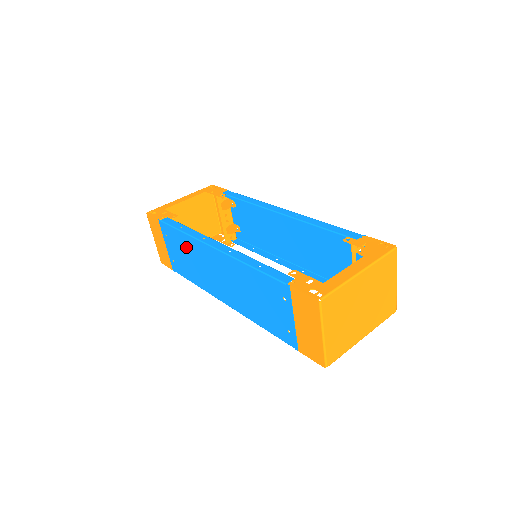
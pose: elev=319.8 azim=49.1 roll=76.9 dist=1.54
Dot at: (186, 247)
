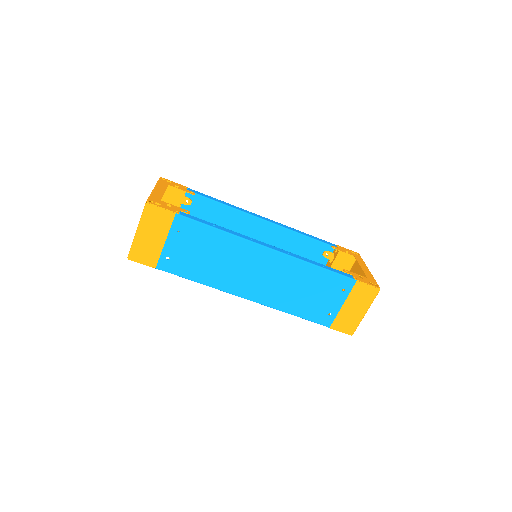
Dot at: (216, 246)
